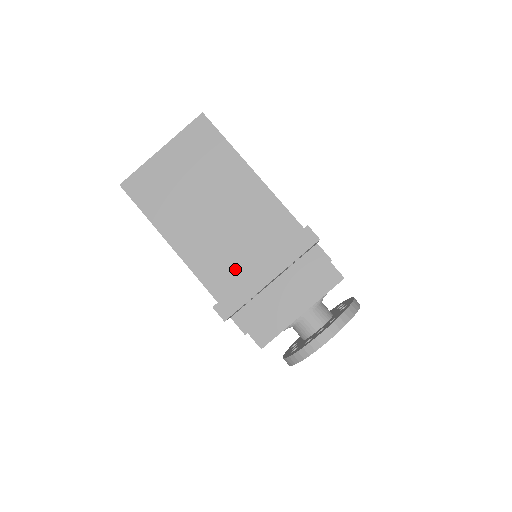
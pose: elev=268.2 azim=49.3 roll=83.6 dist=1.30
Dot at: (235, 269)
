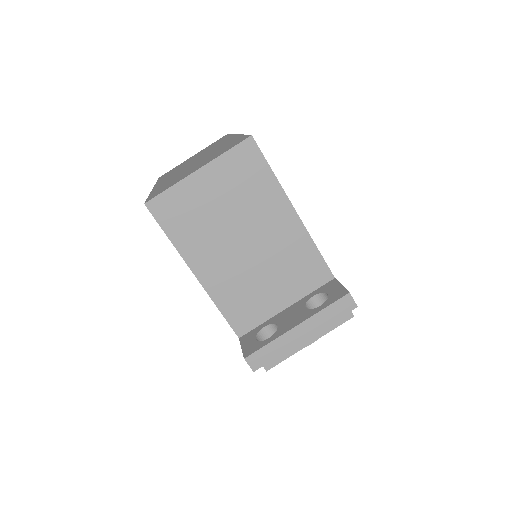
Dot at: (260, 307)
